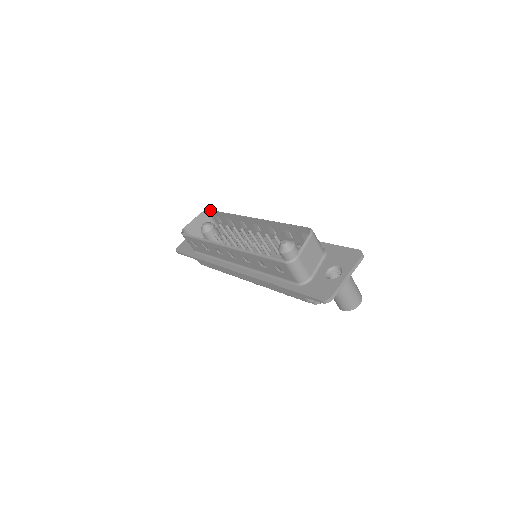
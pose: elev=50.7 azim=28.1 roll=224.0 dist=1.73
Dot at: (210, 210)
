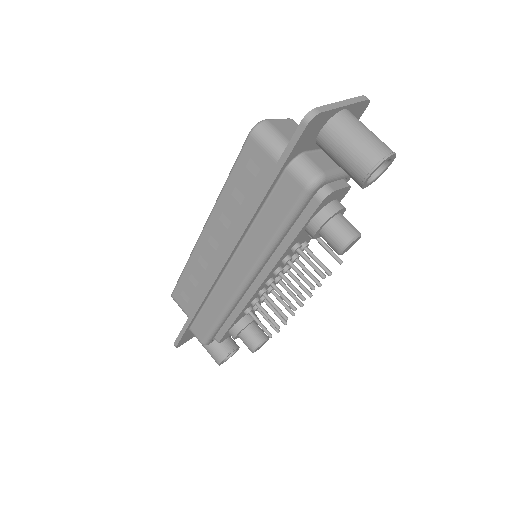
Dot at: occluded
